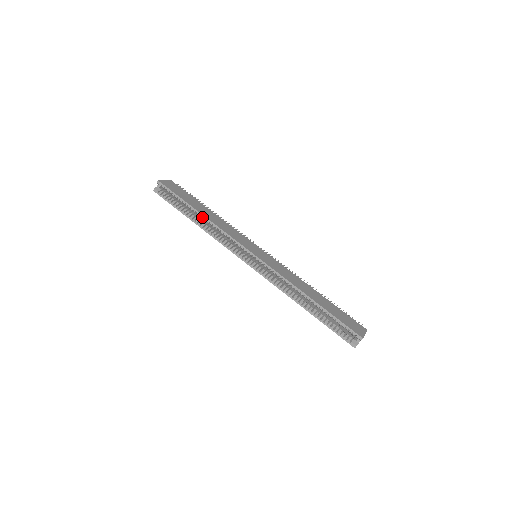
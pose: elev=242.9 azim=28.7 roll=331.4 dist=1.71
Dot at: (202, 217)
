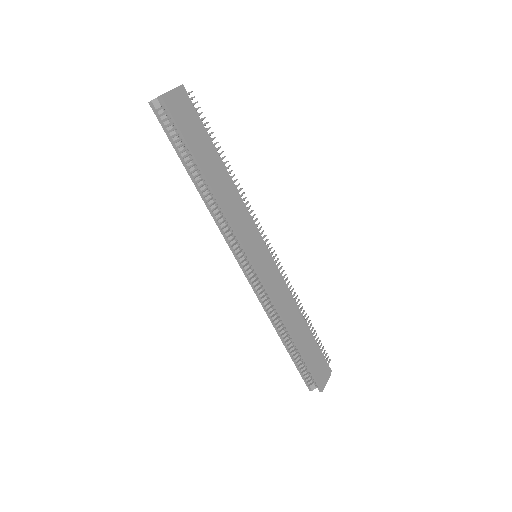
Dot at: (207, 186)
